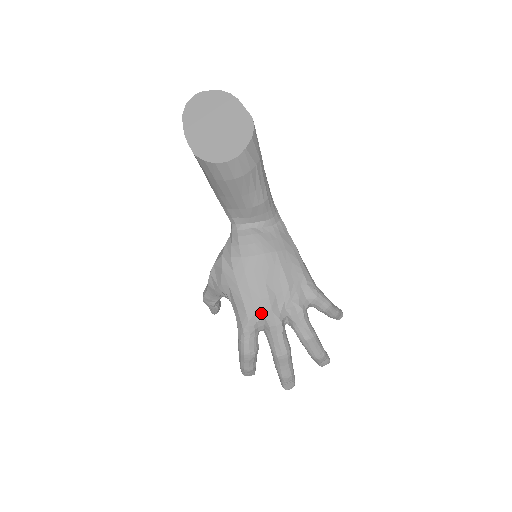
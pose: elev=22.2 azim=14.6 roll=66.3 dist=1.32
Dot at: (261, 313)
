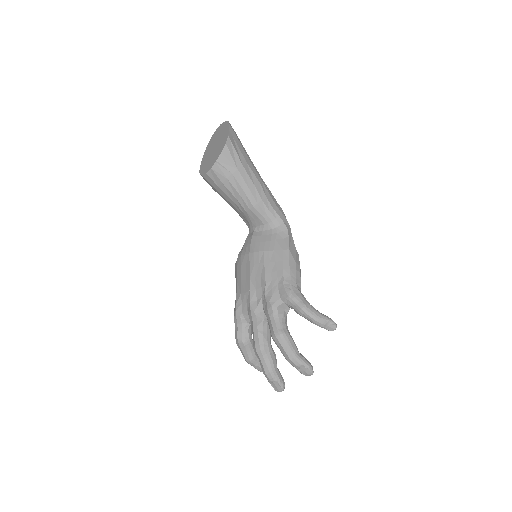
Dot at: (245, 305)
